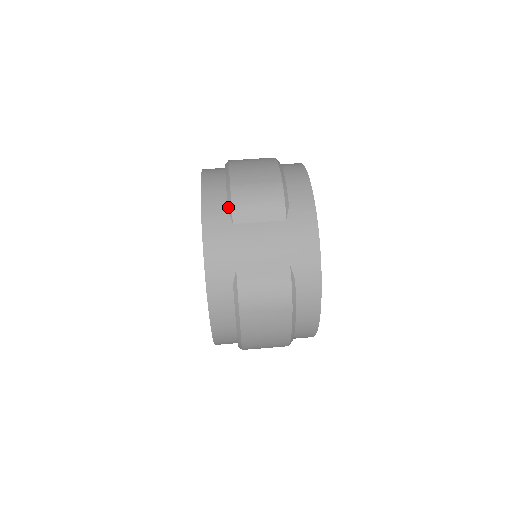
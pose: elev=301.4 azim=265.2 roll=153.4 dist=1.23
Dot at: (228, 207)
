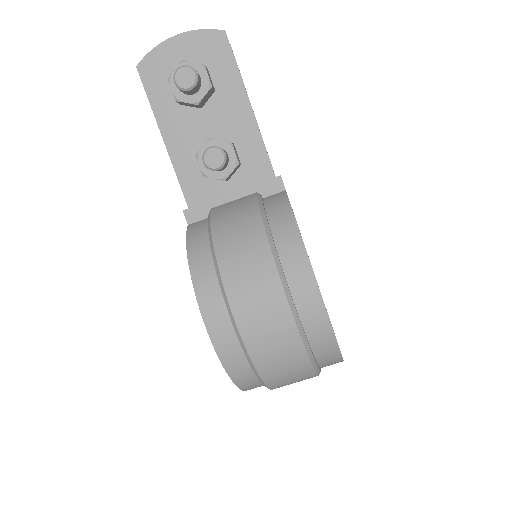
Dot at: occluded
